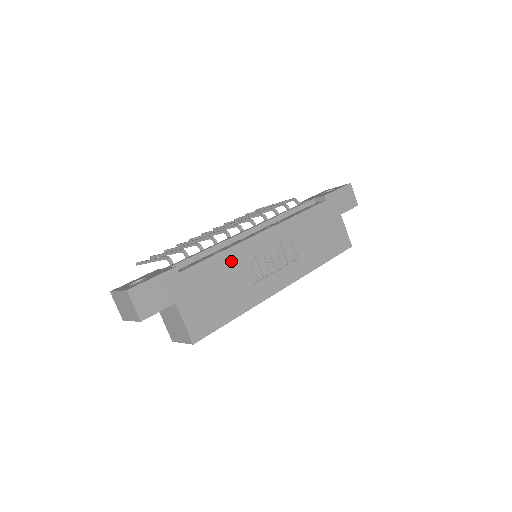
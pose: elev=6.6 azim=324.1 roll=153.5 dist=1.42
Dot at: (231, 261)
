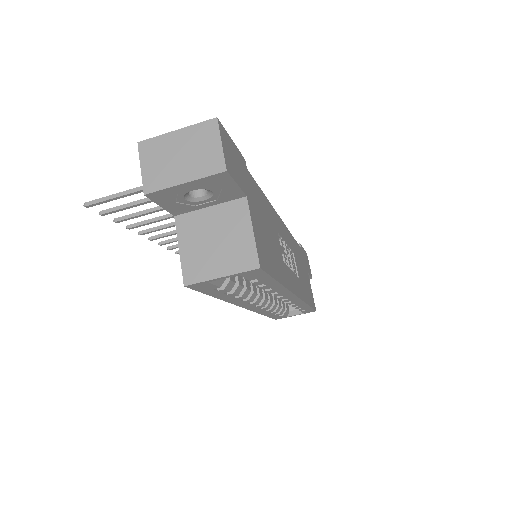
Dot at: (271, 216)
